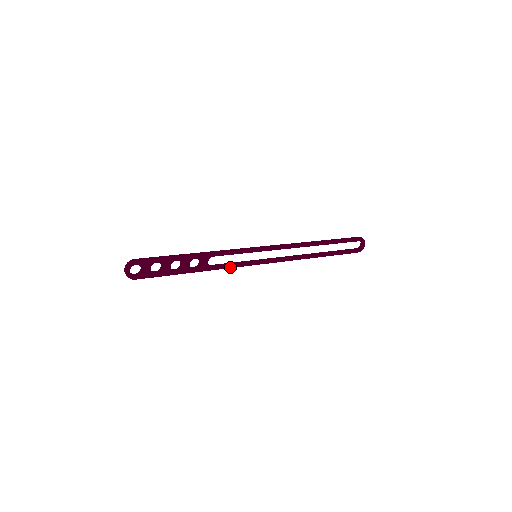
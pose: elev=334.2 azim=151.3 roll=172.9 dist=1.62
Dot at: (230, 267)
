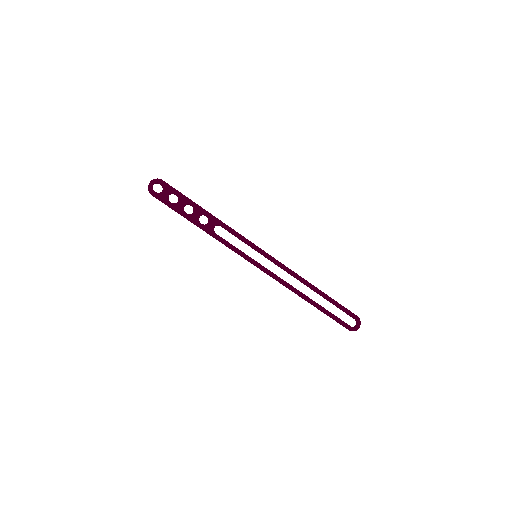
Dot at: (230, 246)
